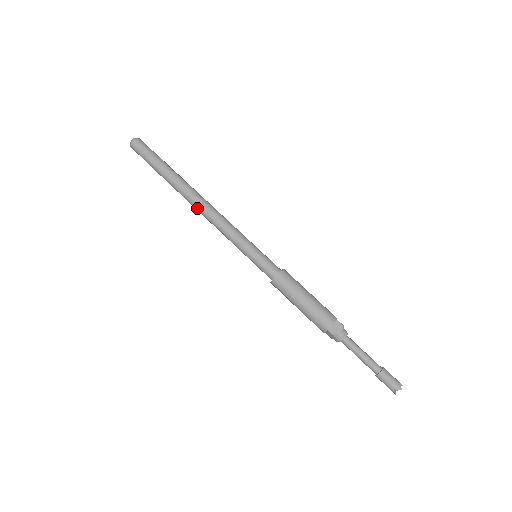
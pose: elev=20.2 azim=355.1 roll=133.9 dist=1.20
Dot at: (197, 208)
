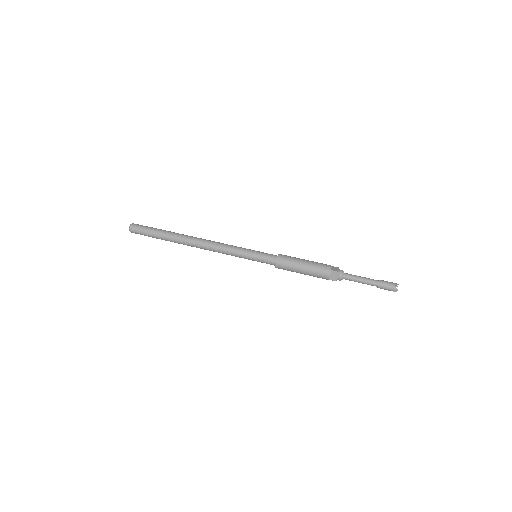
Dot at: (199, 244)
